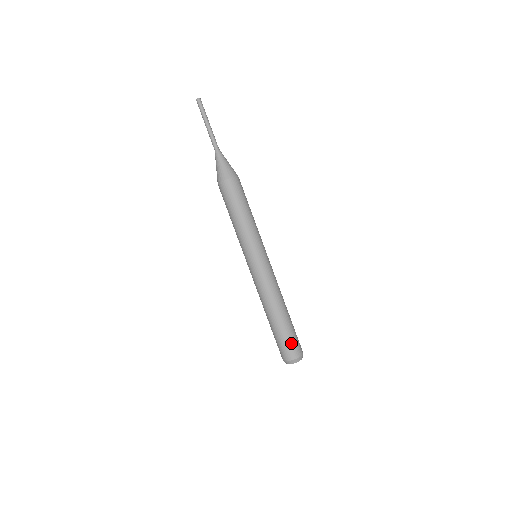
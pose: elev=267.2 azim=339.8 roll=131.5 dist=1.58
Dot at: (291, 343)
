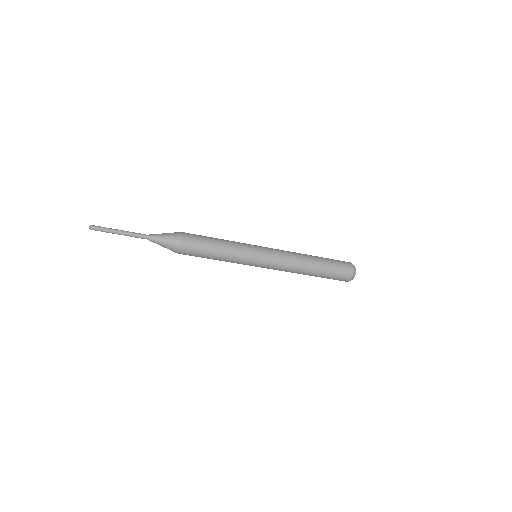
Dot at: (340, 268)
